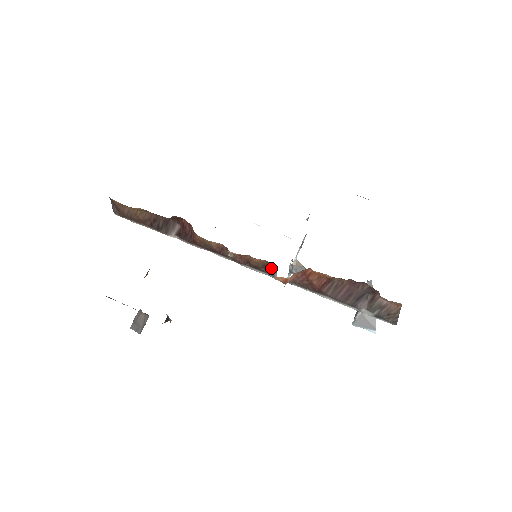
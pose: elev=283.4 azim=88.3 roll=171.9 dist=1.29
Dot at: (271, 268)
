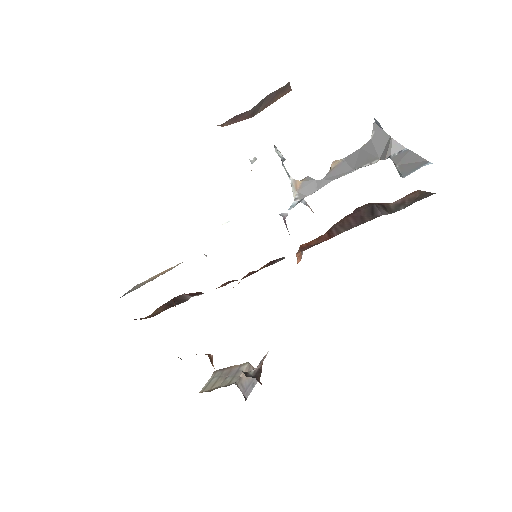
Dot at: (276, 260)
